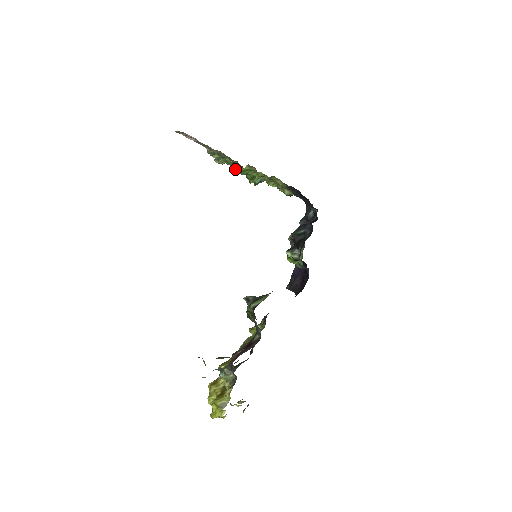
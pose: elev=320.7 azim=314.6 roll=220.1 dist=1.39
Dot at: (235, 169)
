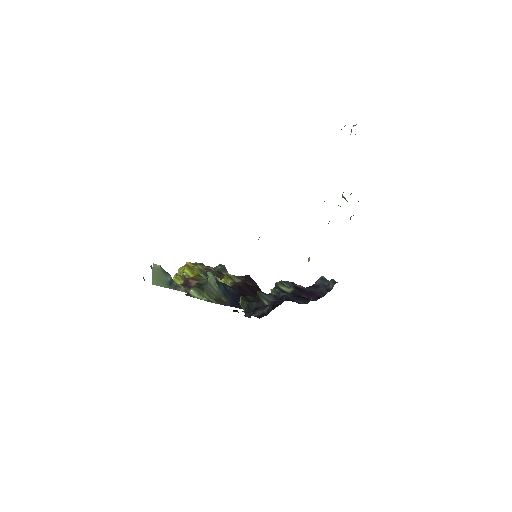
Dot at: occluded
